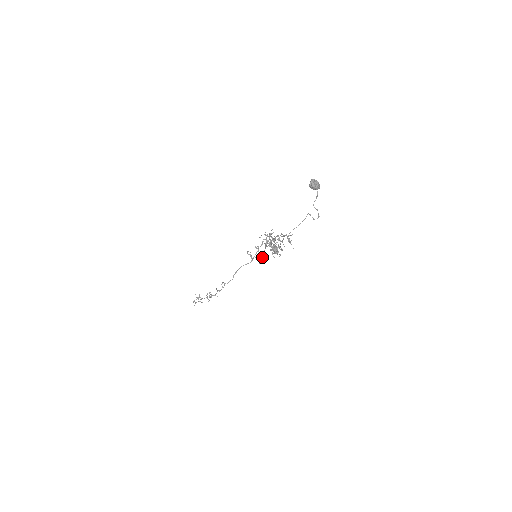
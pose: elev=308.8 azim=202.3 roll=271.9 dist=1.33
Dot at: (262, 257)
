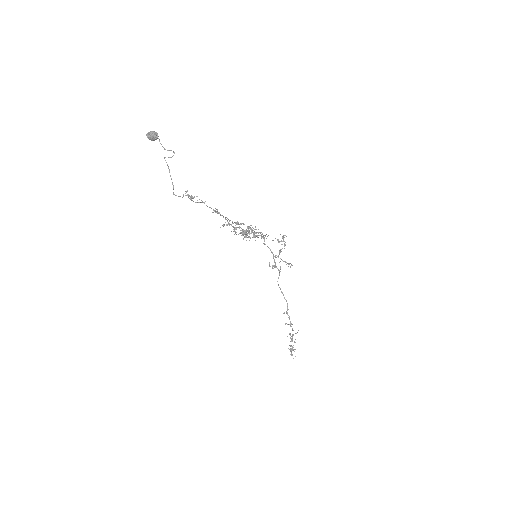
Dot at: occluded
